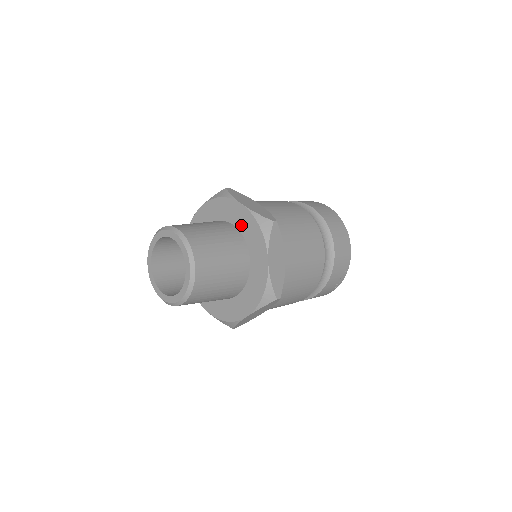
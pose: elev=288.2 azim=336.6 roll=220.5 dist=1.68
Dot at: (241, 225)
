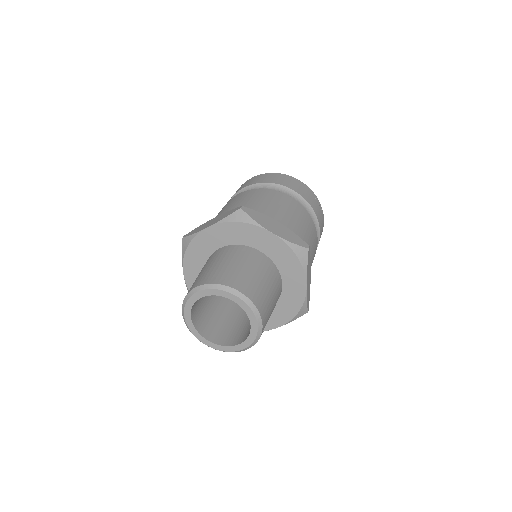
Dot at: (225, 240)
